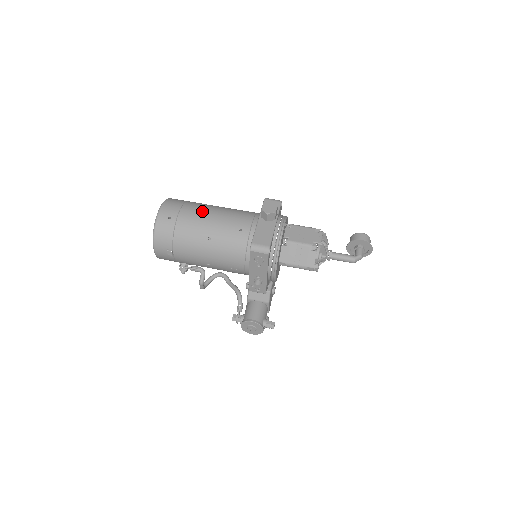
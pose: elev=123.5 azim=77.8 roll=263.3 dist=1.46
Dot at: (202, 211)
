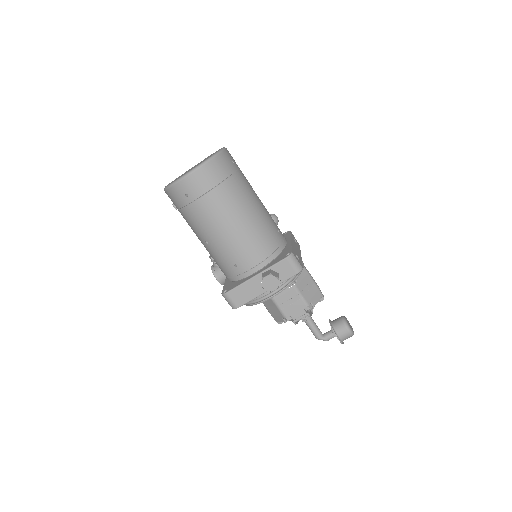
Dot at: (221, 216)
